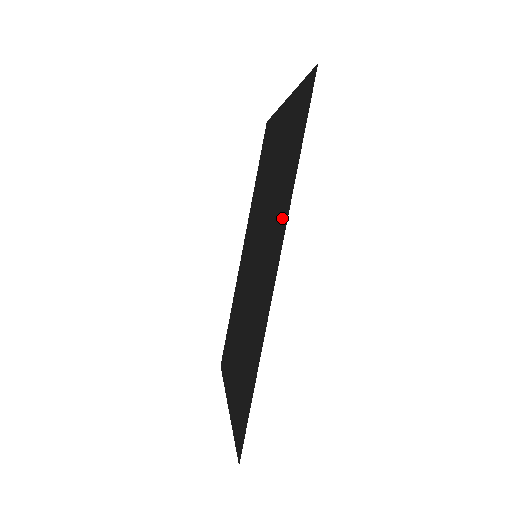
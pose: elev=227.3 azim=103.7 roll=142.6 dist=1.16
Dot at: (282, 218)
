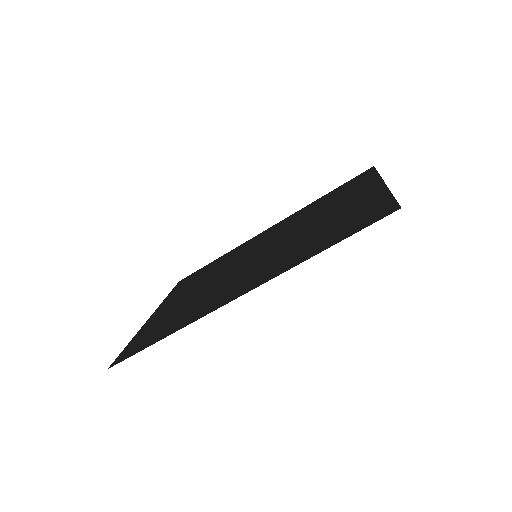
Dot at: (278, 269)
